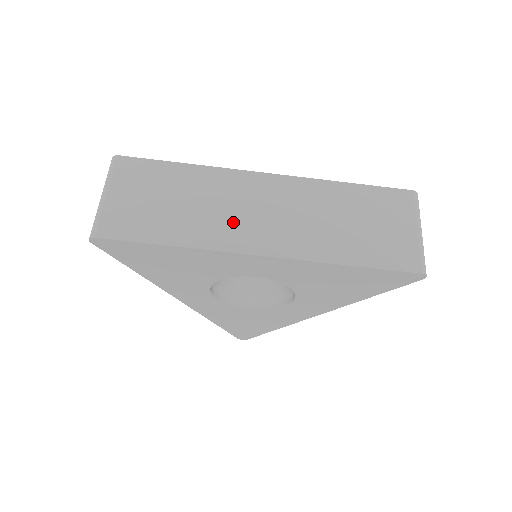
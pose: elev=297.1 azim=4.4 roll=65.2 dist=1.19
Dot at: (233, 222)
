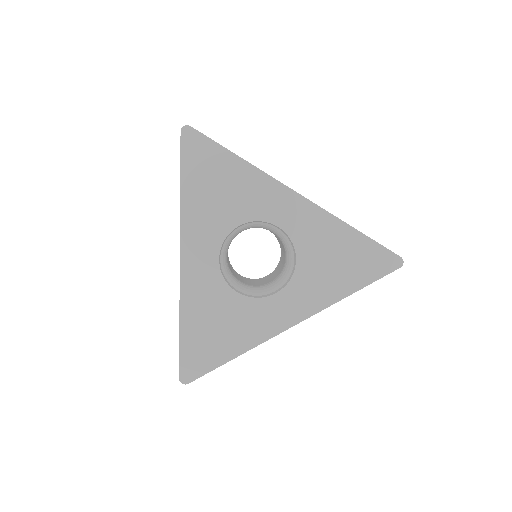
Dot at: occluded
